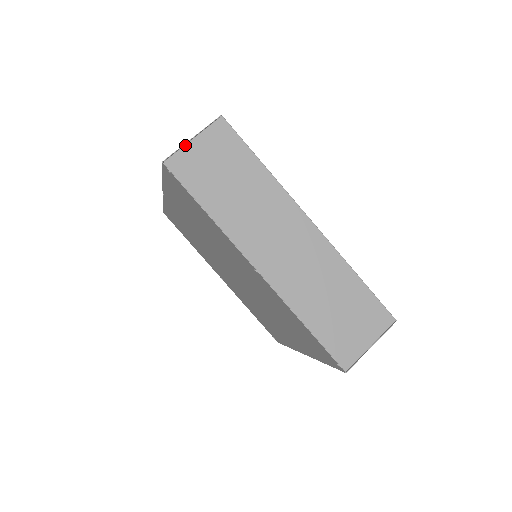
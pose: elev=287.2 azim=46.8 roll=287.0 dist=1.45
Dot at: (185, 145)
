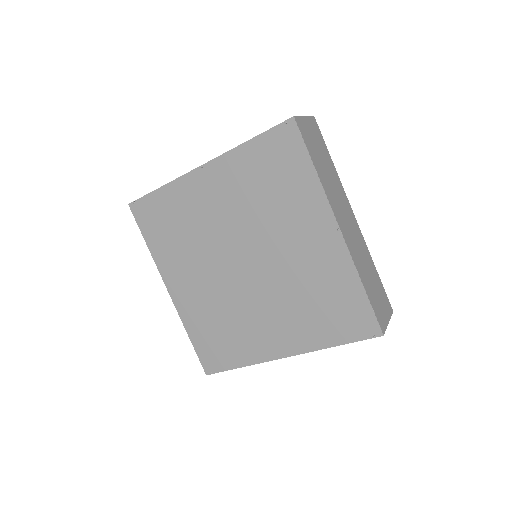
Dot at: occluded
